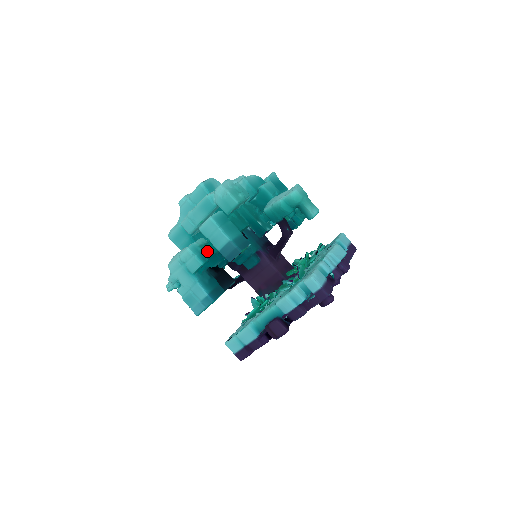
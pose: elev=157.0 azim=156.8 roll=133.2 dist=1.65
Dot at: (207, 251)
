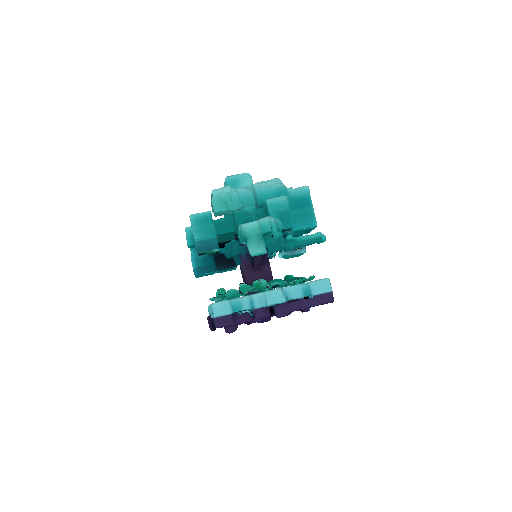
Dot at: occluded
